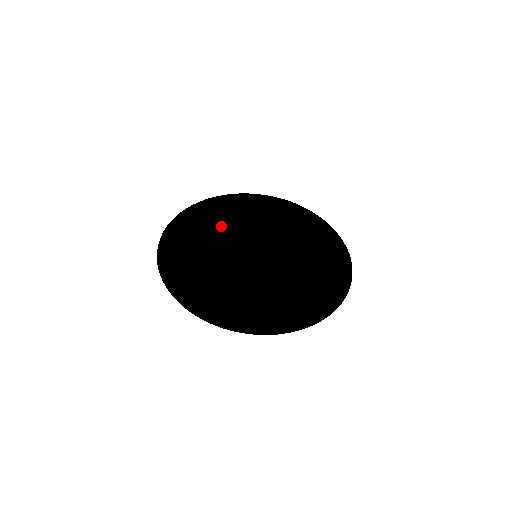
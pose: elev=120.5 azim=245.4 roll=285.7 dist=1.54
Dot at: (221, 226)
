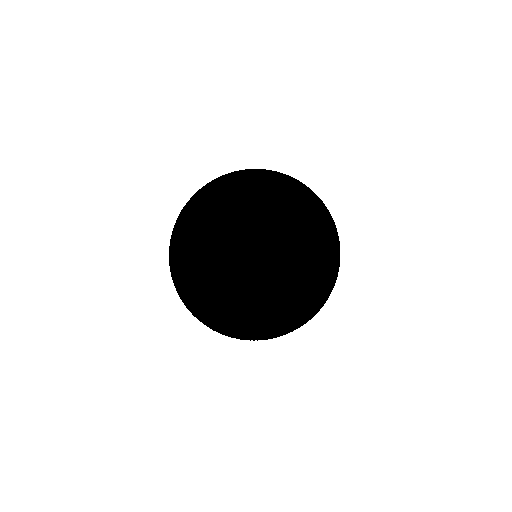
Dot at: (222, 263)
